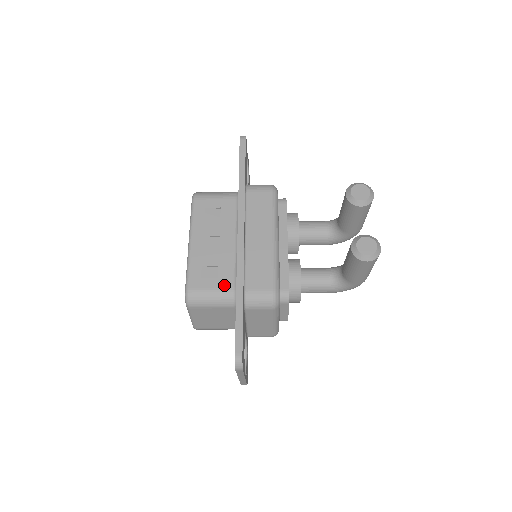
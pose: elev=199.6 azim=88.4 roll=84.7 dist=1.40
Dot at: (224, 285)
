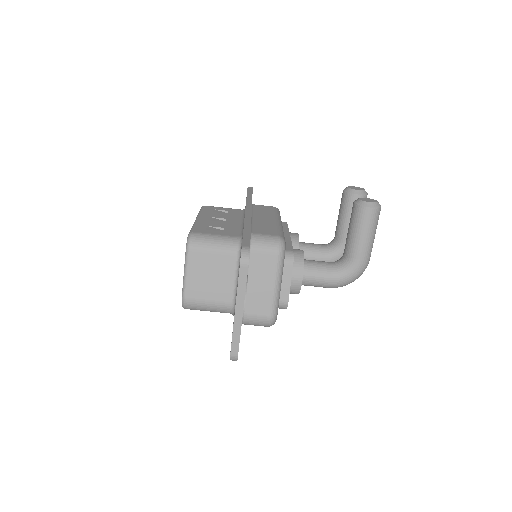
Dot at: (229, 234)
